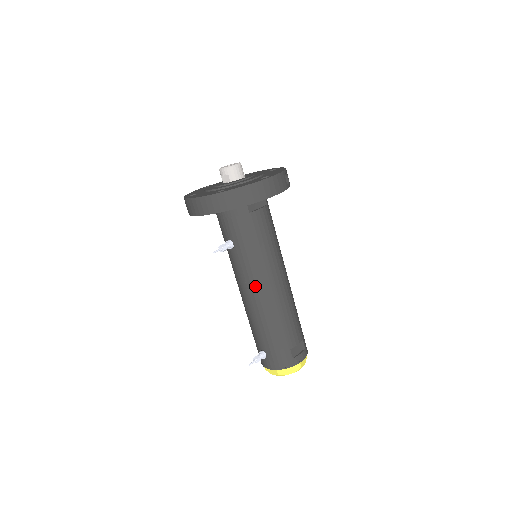
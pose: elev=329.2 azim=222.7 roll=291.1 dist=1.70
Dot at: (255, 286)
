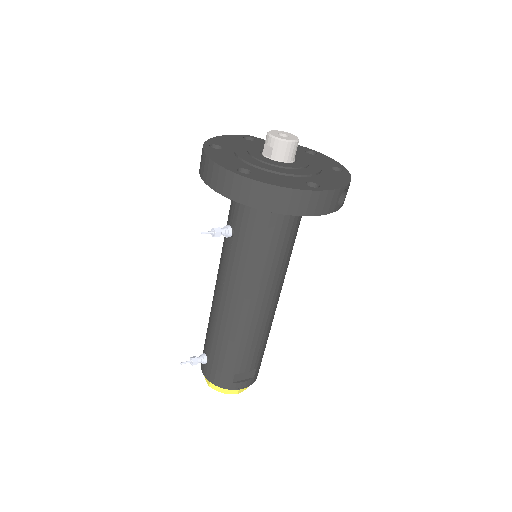
Dot at: (232, 293)
